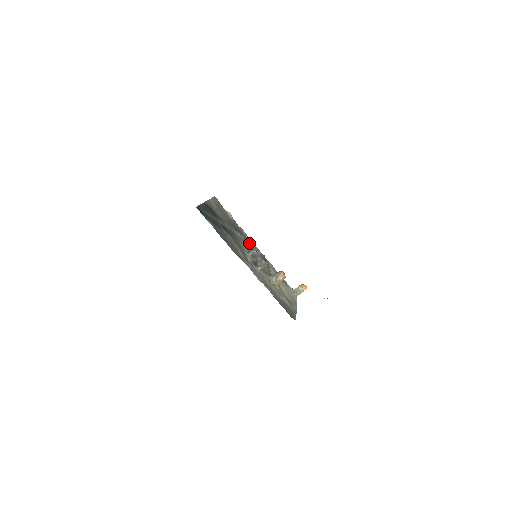
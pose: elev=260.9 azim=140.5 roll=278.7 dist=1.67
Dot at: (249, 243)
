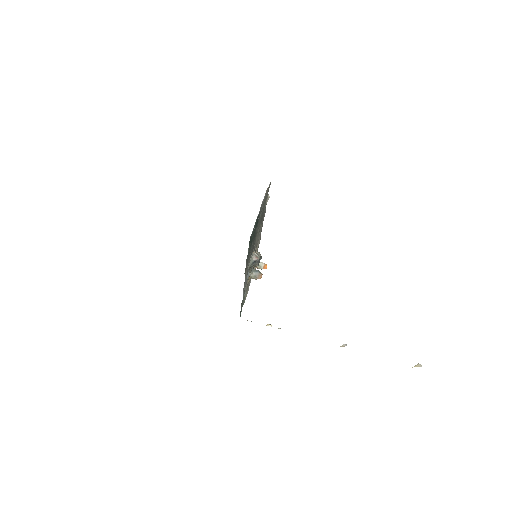
Dot at: (260, 230)
